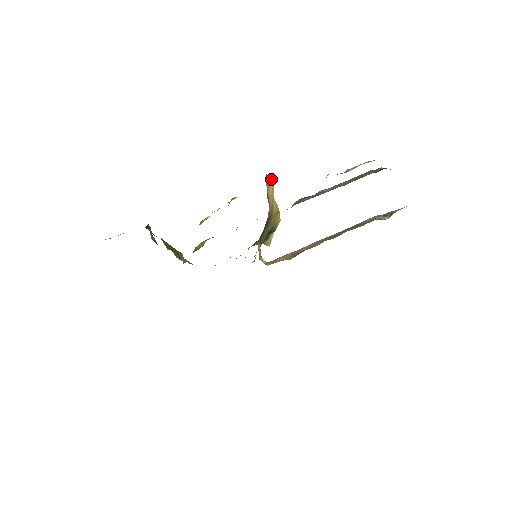
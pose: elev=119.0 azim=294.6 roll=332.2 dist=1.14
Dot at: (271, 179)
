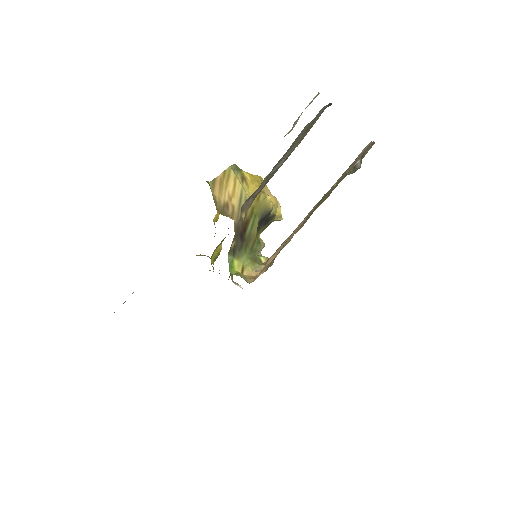
Dot at: (227, 173)
